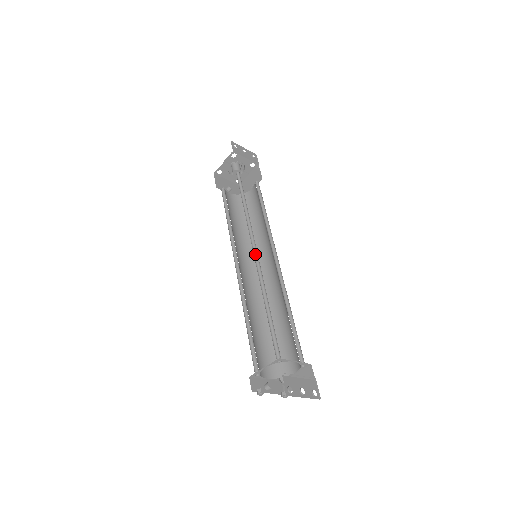
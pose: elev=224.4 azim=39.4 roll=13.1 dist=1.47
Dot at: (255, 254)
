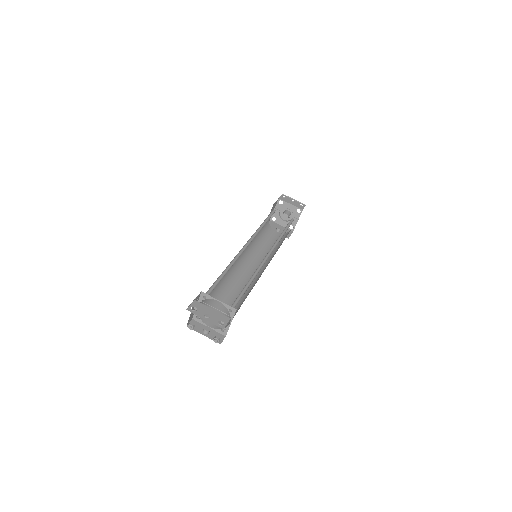
Dot at: (246, 247)
